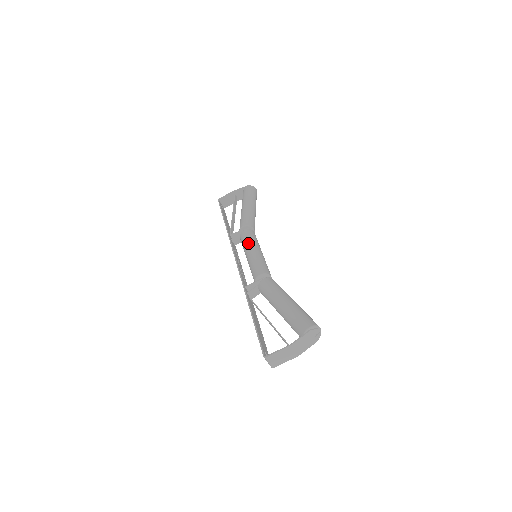
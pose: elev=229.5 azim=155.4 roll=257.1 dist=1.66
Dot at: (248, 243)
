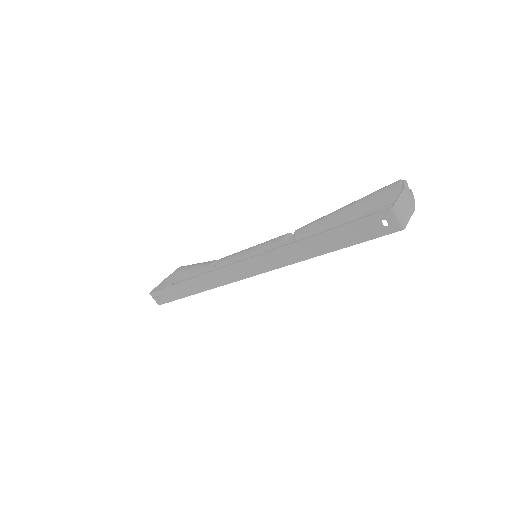
Dot at: (237, 253)
